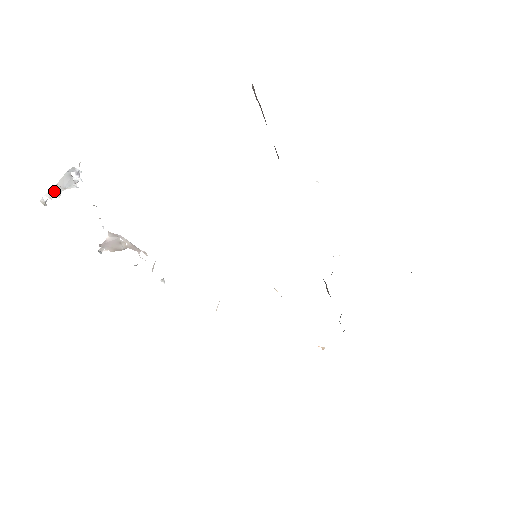
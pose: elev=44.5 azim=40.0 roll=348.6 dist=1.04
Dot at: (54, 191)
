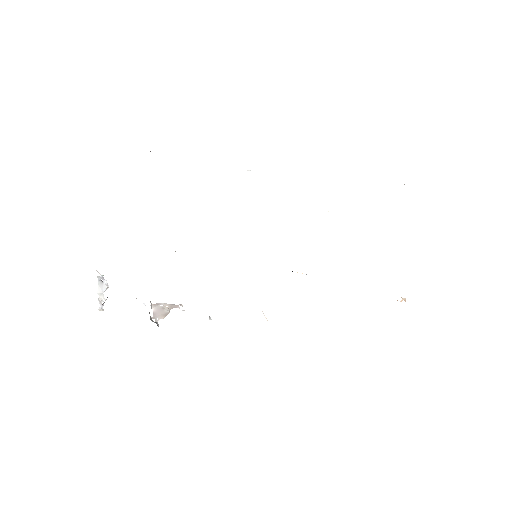
Dot at: (100, 298)
